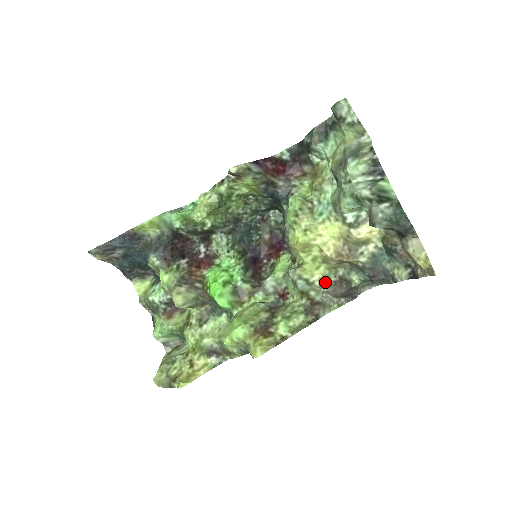
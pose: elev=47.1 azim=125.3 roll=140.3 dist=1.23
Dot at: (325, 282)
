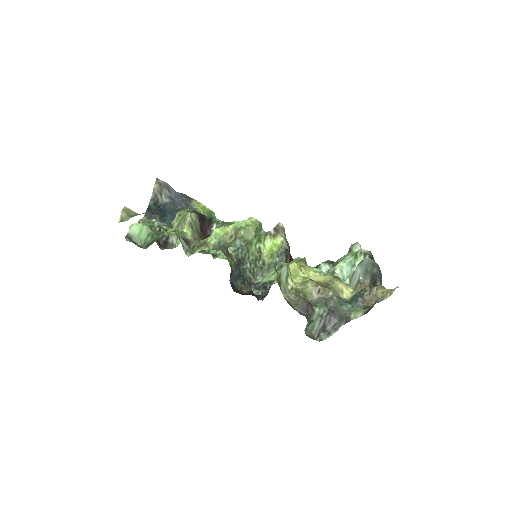
Dot at: (295, 292)
